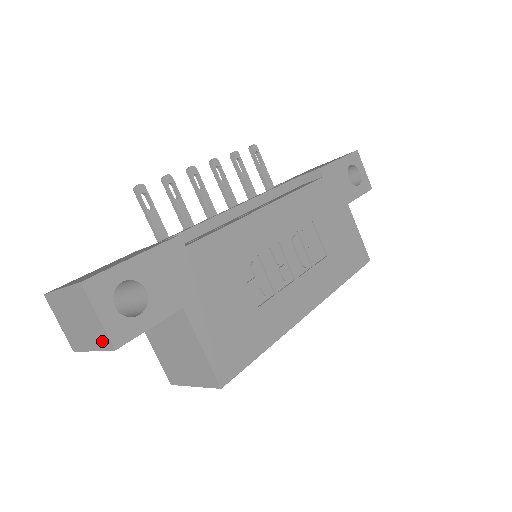
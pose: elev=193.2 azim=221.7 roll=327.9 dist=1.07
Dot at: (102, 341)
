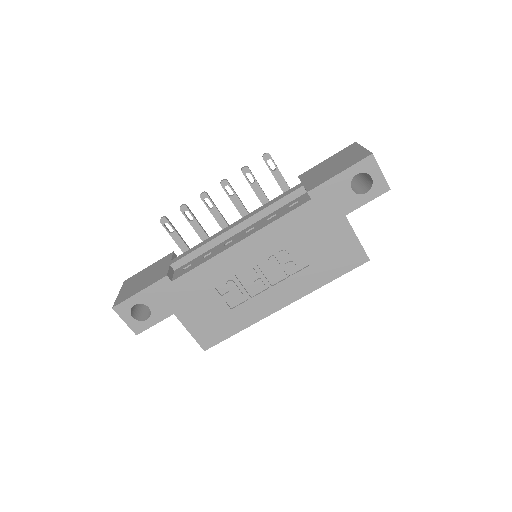
Dot at: occluded
